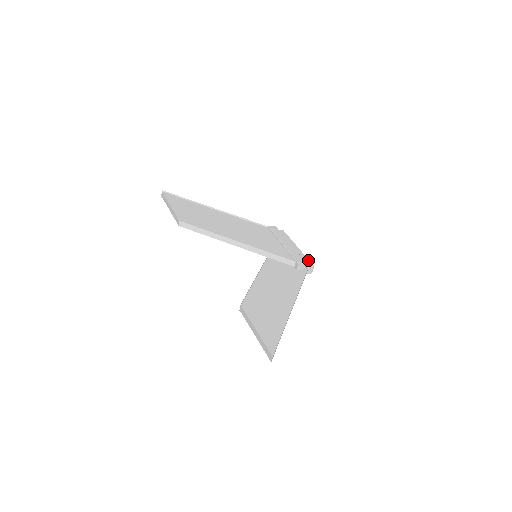
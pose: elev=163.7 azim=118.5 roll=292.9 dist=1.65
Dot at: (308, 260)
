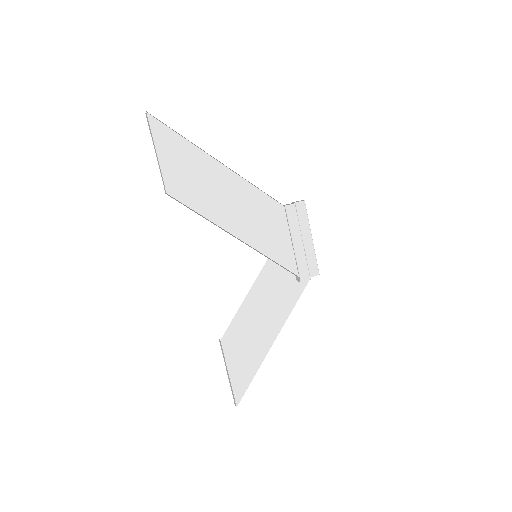
Dot at: (316, 264)
